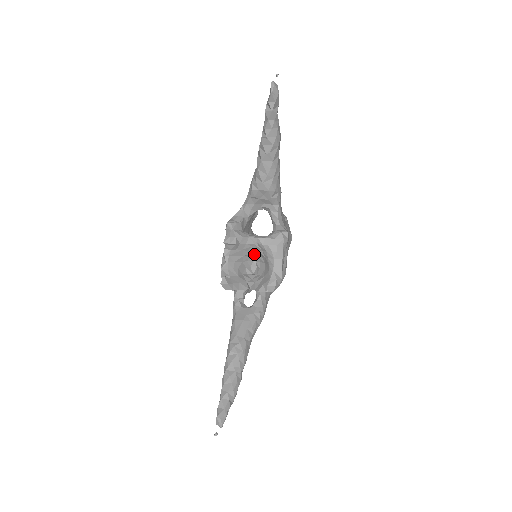
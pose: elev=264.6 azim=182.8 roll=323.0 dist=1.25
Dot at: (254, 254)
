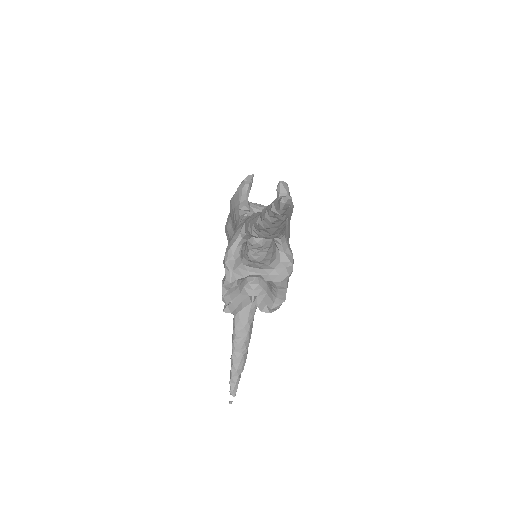
Dot at: occluded
